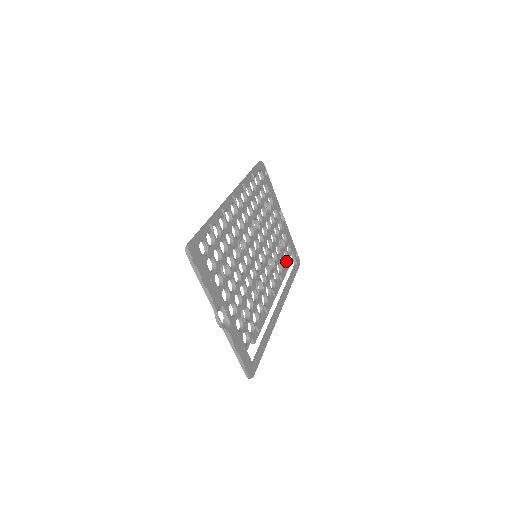
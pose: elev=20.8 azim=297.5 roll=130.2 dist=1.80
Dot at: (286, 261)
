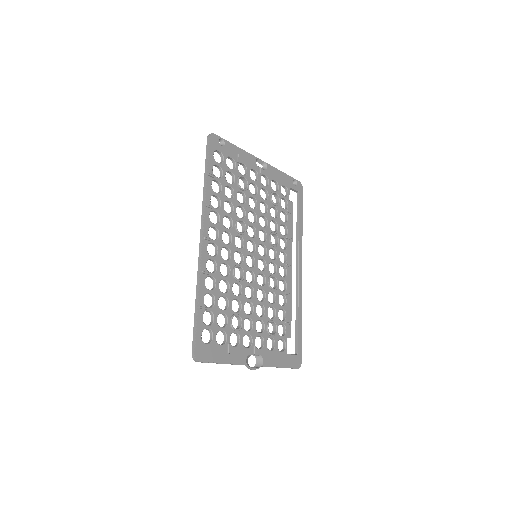
Dot at: (287, 211)
